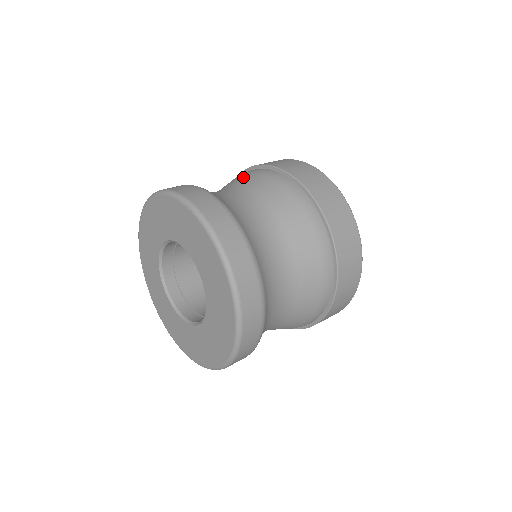
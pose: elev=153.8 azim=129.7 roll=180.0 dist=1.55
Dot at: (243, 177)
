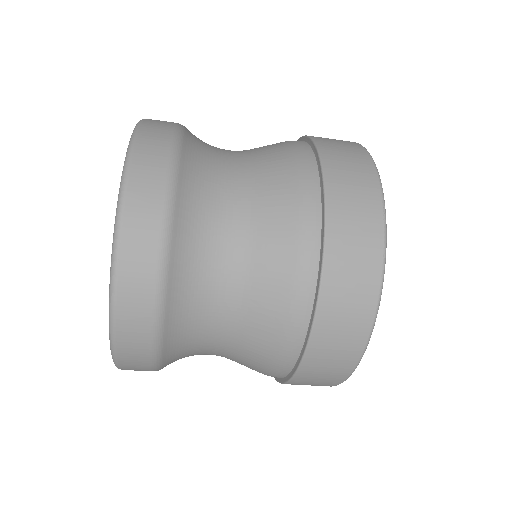
Dot at: occluded
